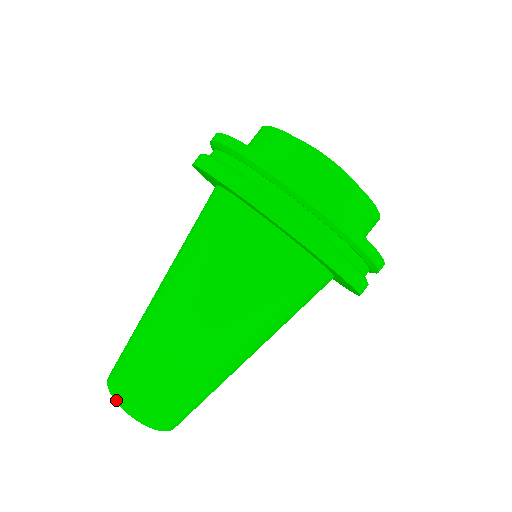
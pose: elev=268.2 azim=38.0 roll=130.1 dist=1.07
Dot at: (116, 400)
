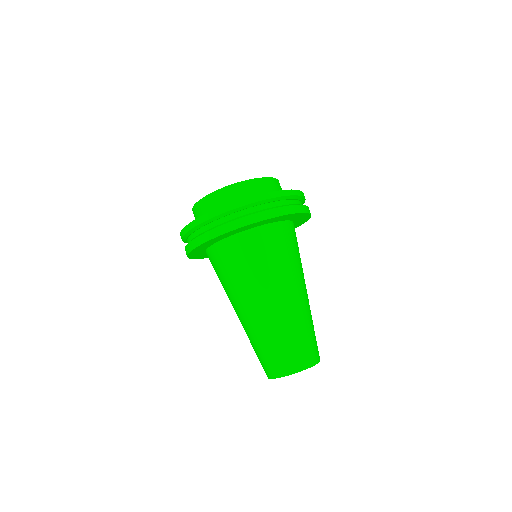
Dot at: (296, 372)
